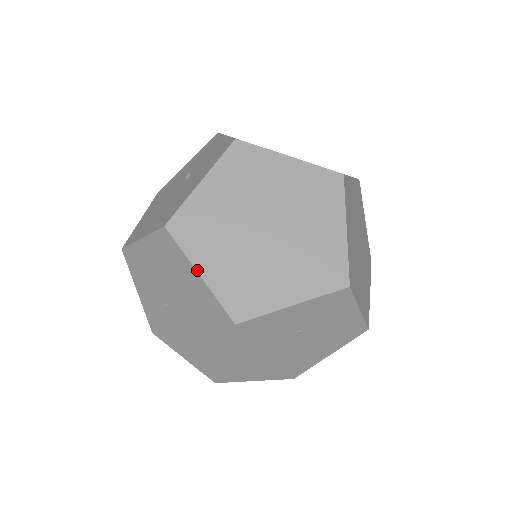
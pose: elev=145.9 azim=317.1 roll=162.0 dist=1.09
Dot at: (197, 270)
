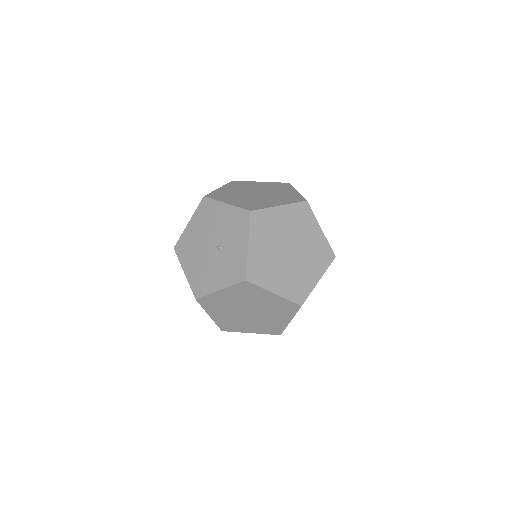
Dot at: (209, 315)
